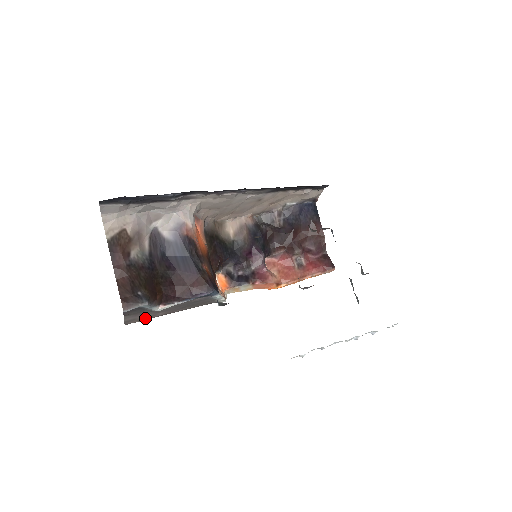
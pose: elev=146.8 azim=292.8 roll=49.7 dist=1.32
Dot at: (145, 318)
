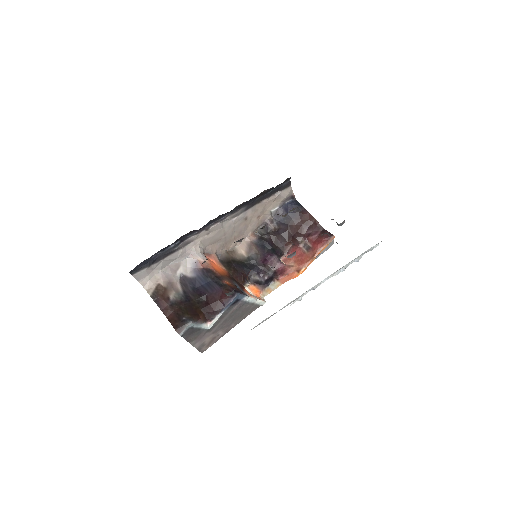
Dot at: (212, 341)
